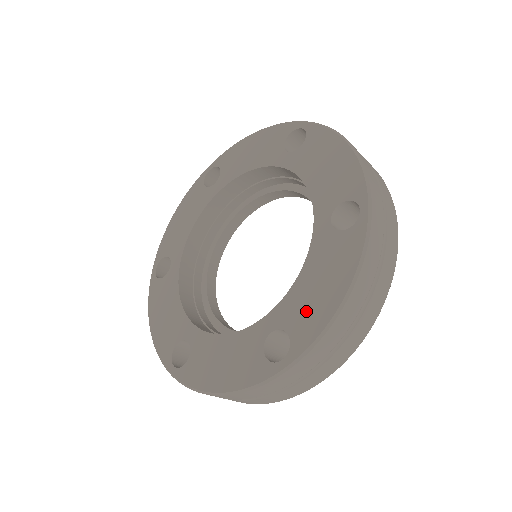
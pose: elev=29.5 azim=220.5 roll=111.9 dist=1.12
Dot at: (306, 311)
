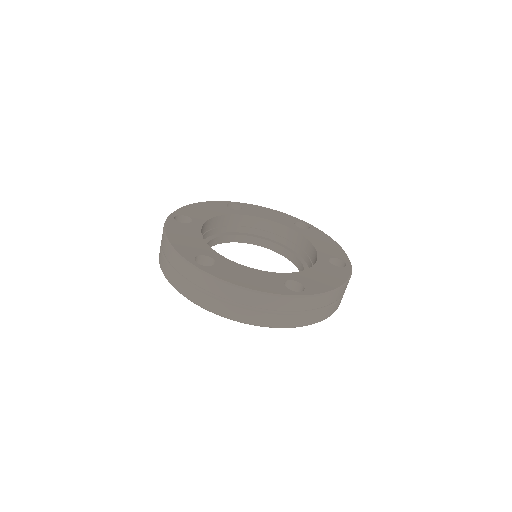
Dot at: (332, 250)
